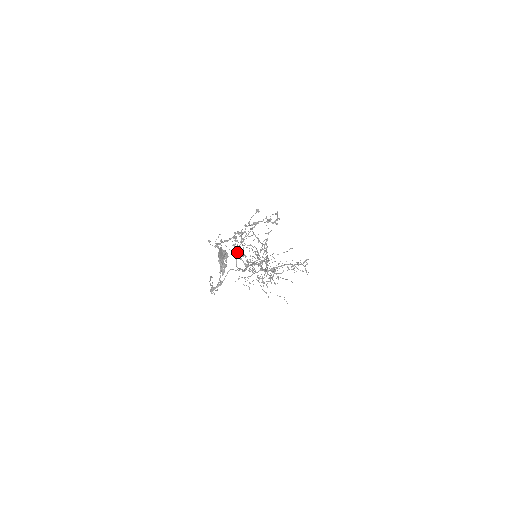
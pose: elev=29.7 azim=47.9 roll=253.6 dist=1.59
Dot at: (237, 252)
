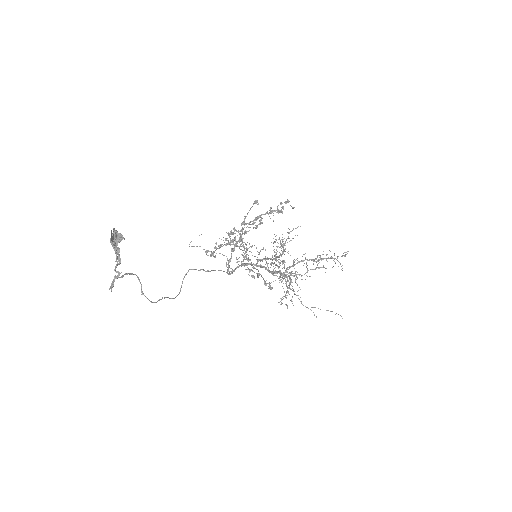
Dot at: (231, 256)
